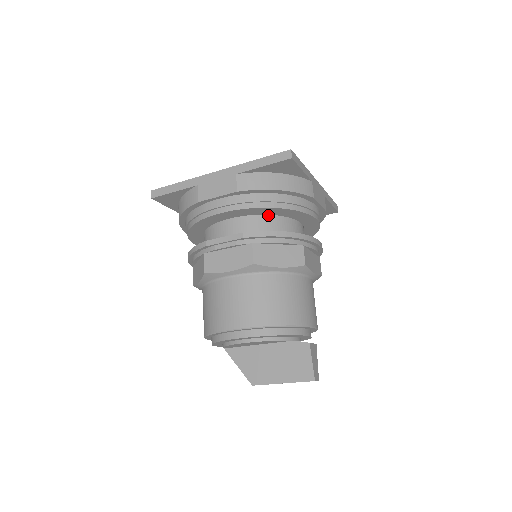
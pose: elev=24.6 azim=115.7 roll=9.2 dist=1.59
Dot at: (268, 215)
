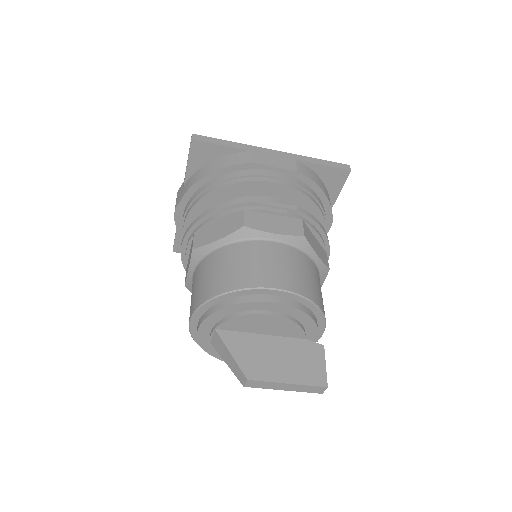
Dot at: occluded
